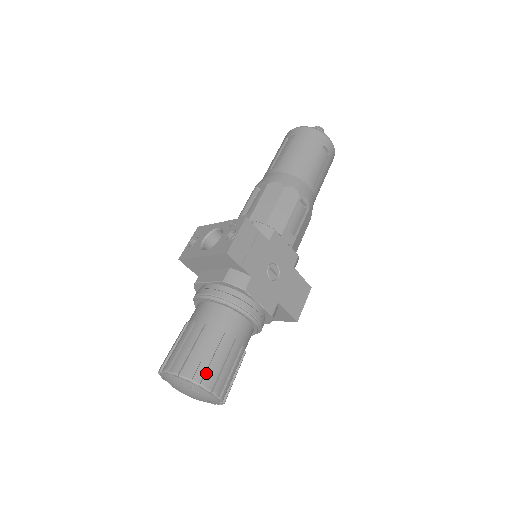
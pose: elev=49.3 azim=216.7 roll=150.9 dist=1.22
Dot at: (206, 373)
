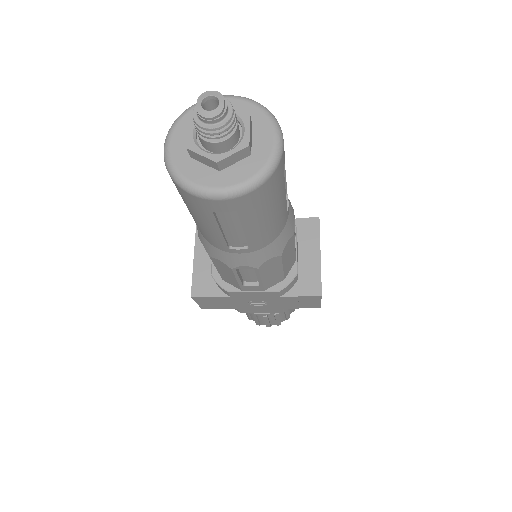
Dot at: (256, 322)
